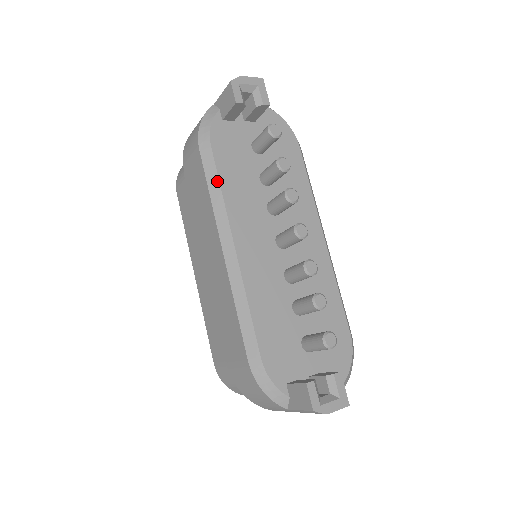
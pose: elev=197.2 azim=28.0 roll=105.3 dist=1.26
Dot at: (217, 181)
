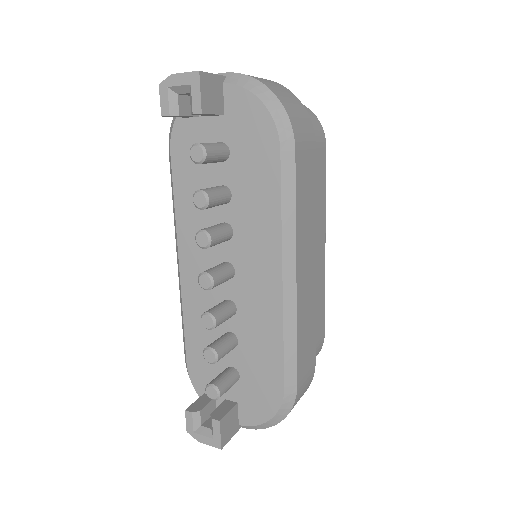
Dot at: (173, 193)
